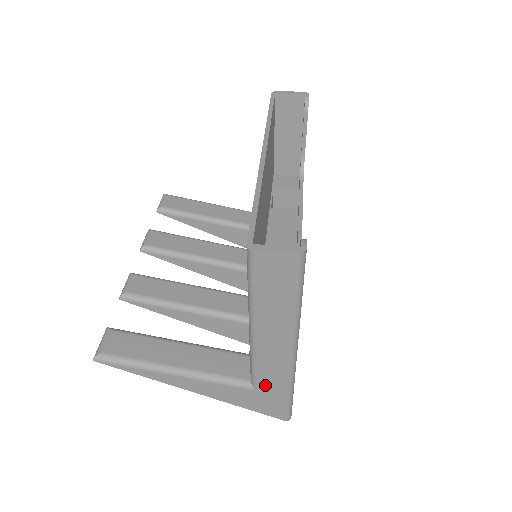
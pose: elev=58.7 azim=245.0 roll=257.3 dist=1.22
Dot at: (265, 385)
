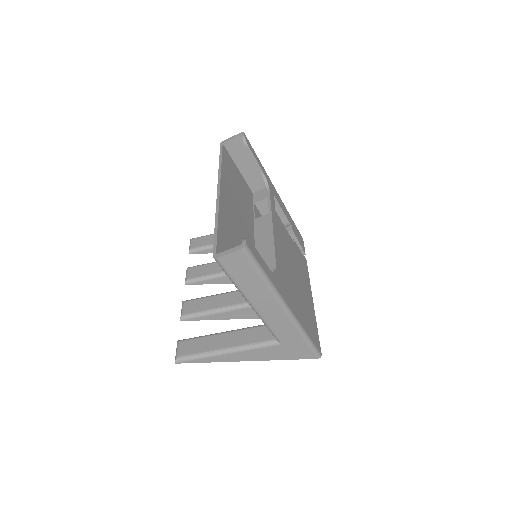
Dot at: (285, 338)
